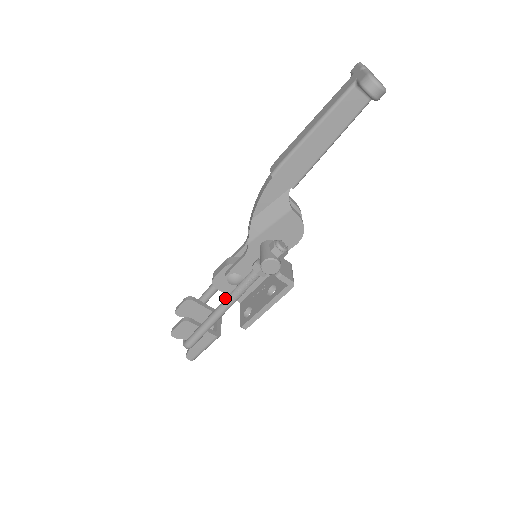
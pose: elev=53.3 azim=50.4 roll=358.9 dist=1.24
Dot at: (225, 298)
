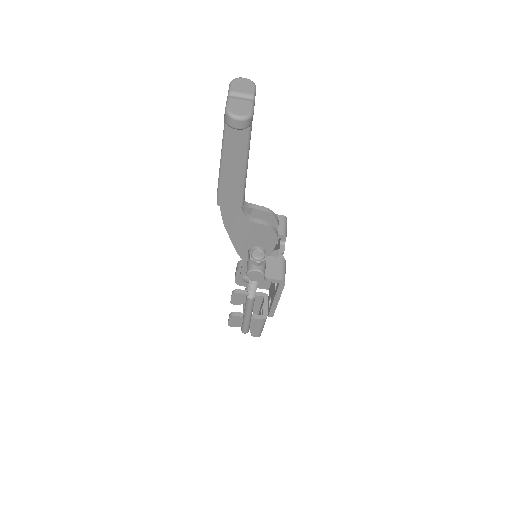
Dot at: (246, 297)
